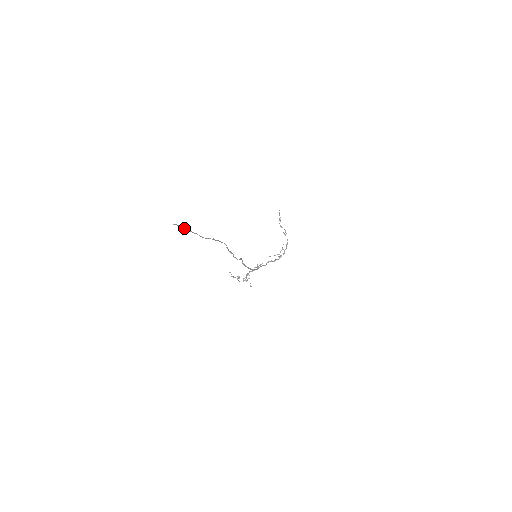
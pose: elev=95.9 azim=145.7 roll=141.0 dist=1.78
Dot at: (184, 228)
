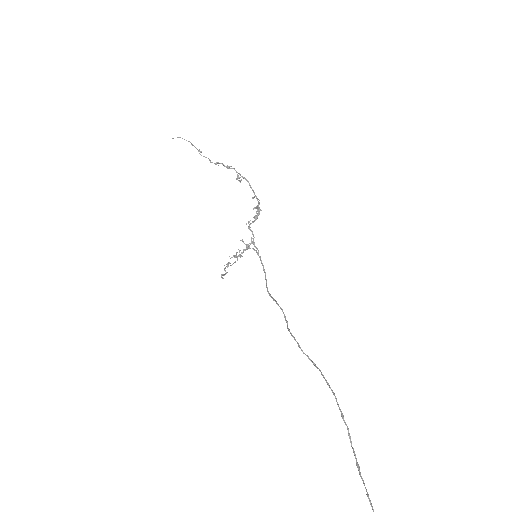
Dot at: (370, 500)
